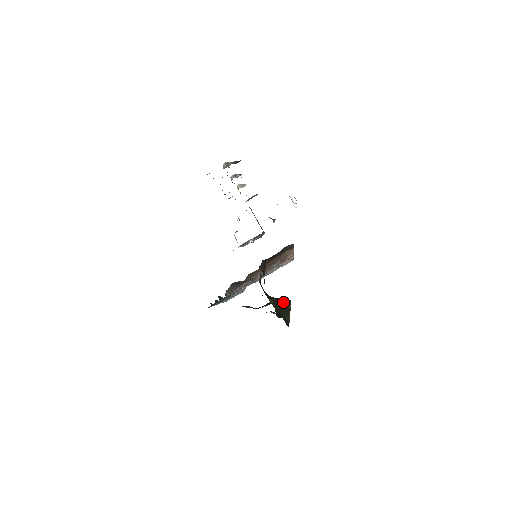
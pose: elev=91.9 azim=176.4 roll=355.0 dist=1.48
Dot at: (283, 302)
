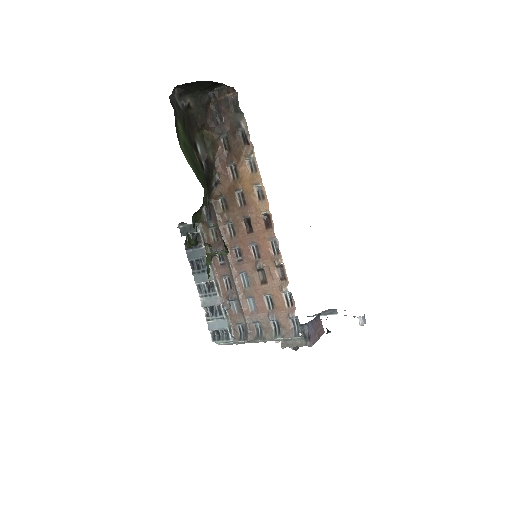
Dot at: (207, 187)
